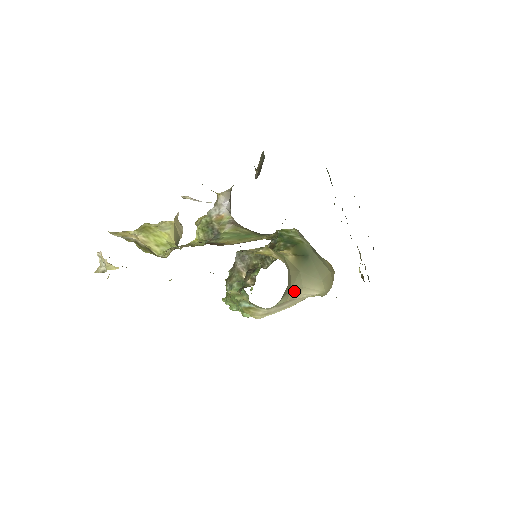
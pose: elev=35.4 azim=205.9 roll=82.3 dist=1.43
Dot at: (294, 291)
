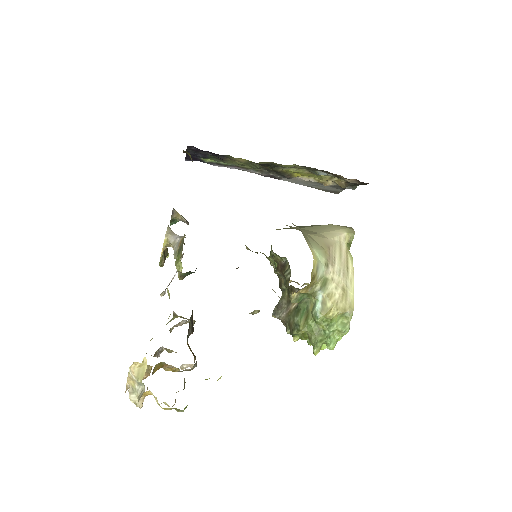
Dot at: (315, 237)
